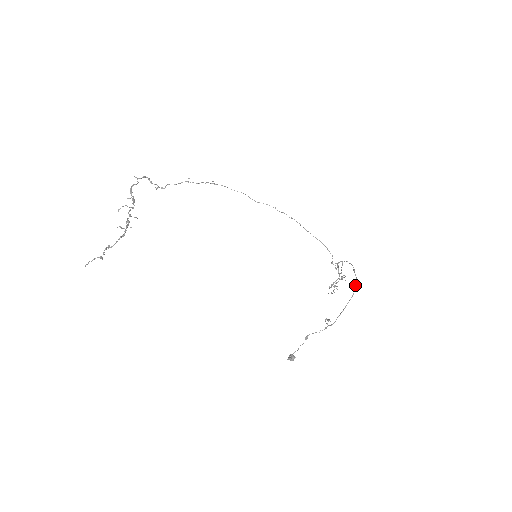
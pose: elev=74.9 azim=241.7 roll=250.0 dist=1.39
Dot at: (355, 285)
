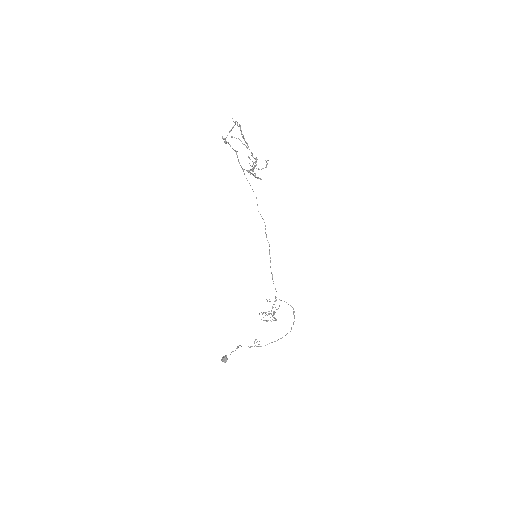
Dot at: occluded
